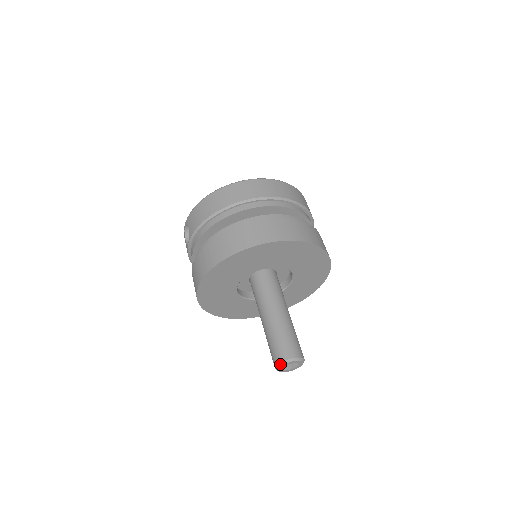
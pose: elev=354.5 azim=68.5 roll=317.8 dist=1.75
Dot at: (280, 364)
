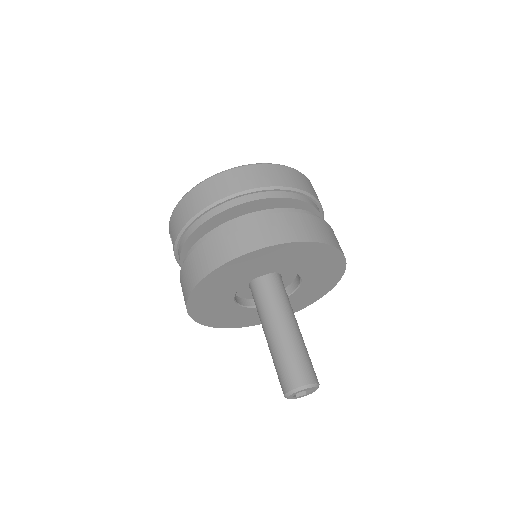
Dot at: (288, 394)
